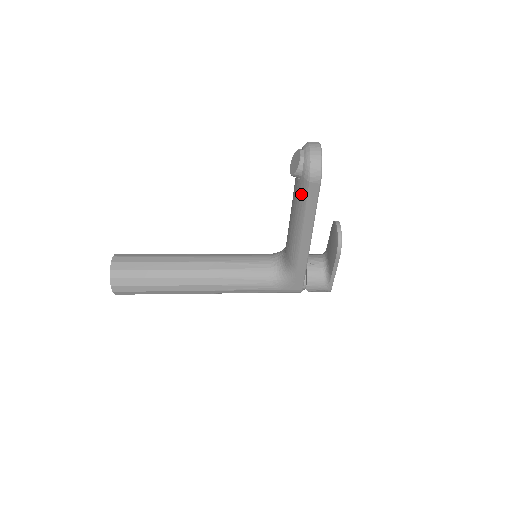
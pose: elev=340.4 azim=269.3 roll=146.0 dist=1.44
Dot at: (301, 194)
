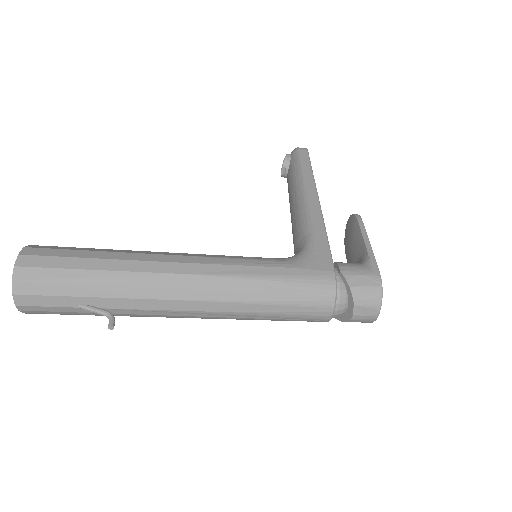
Dot at: (294, 164)
